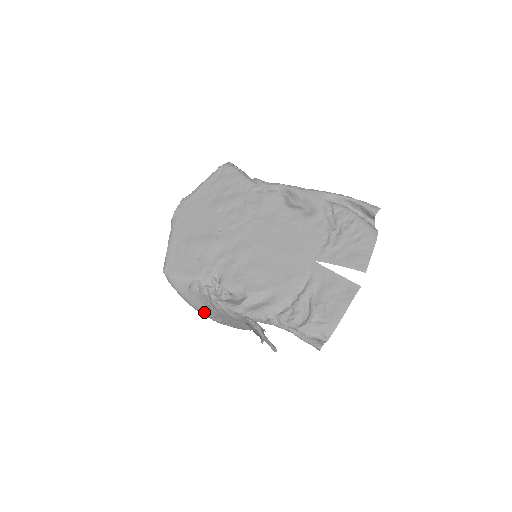
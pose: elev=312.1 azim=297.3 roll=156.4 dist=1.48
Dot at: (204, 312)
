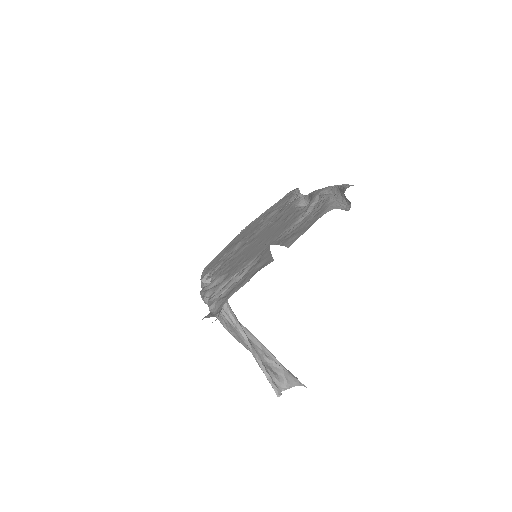
Dot at: occluded
